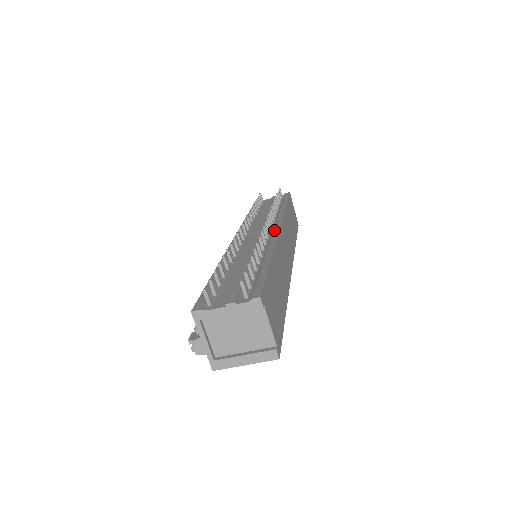
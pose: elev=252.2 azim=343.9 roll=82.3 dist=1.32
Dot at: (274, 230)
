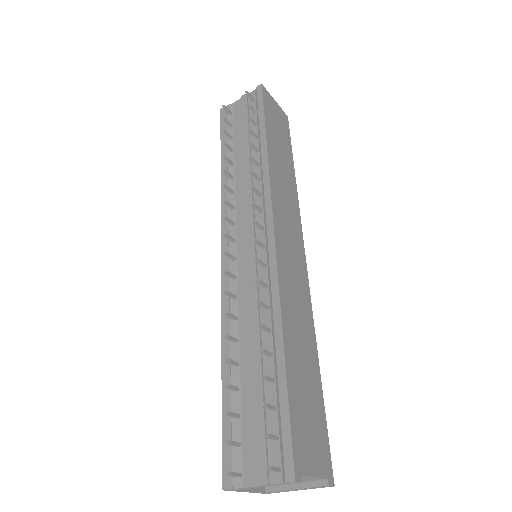
Dot at: (268, 242)
